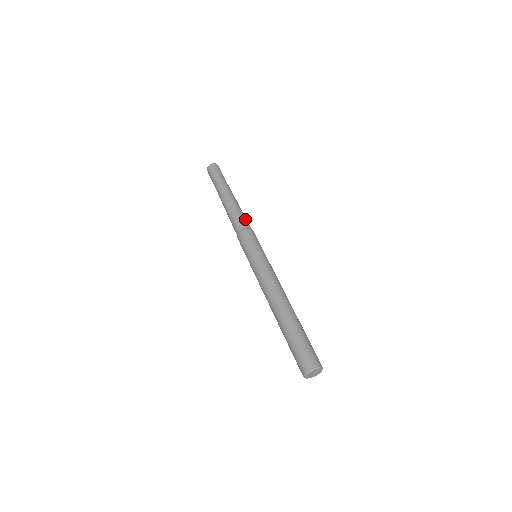
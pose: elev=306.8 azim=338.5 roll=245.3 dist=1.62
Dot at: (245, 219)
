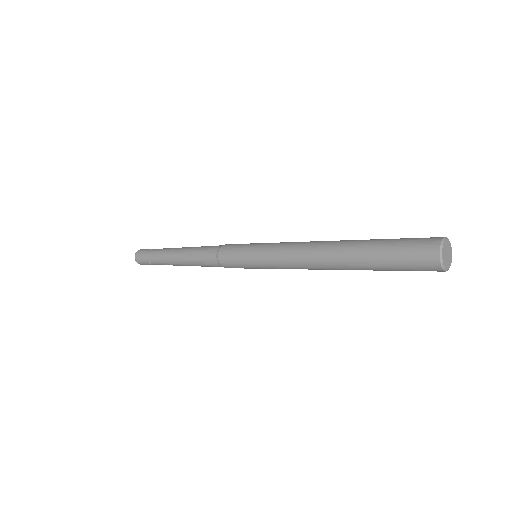
Dot at: occluded
